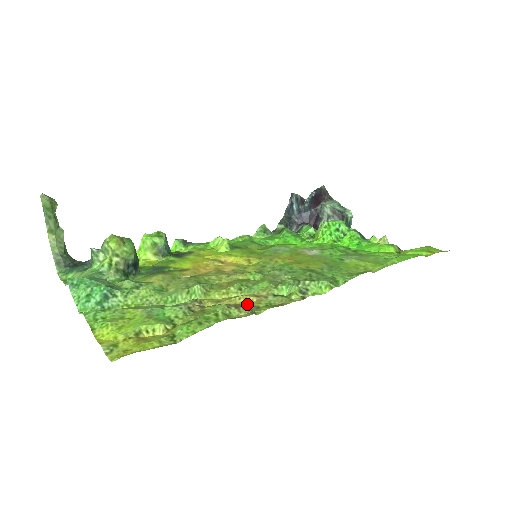
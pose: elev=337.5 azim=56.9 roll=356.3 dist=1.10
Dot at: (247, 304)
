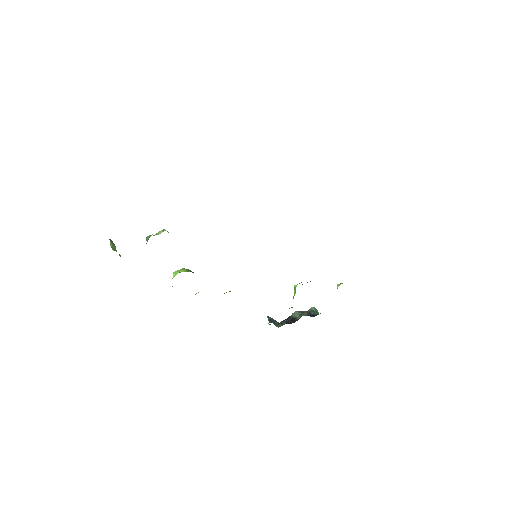
Dot at: occluded
